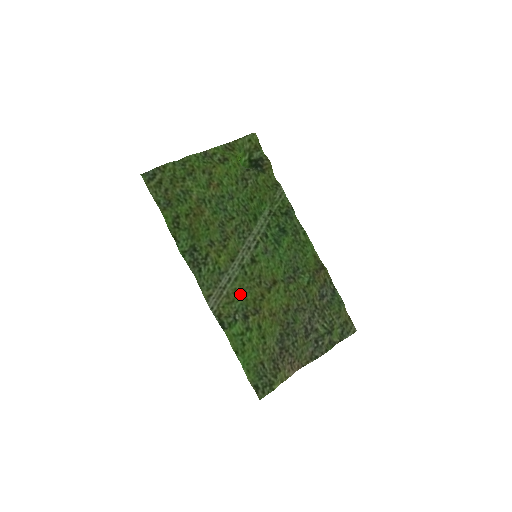
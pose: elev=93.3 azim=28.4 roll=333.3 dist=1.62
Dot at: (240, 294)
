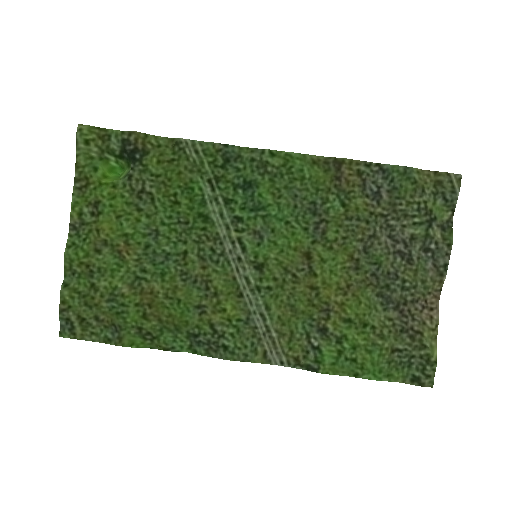
Dot at: (290, 316)
